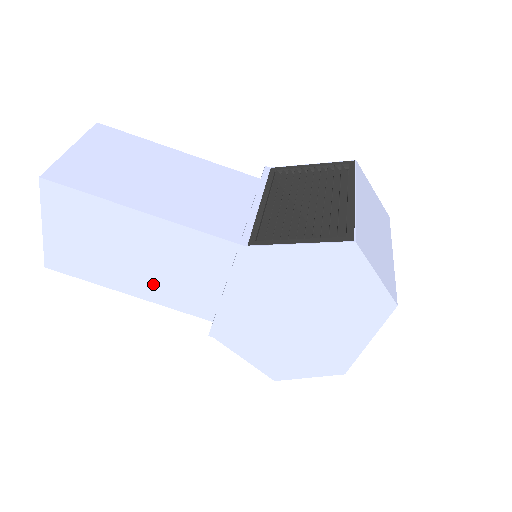
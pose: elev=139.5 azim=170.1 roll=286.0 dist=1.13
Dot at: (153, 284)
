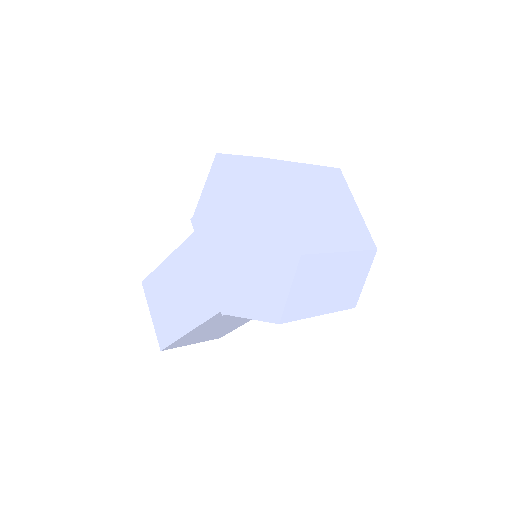
Dot at: (193, 307)
